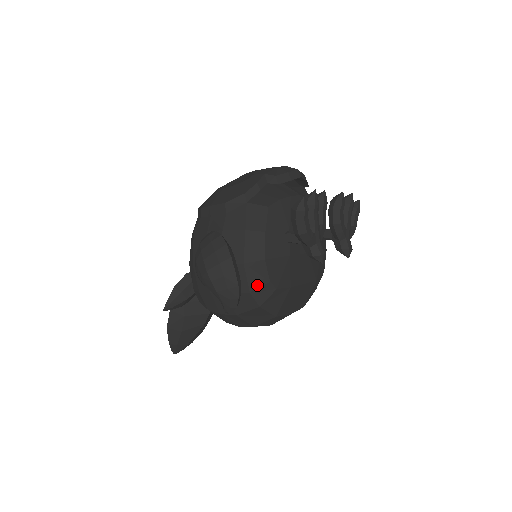
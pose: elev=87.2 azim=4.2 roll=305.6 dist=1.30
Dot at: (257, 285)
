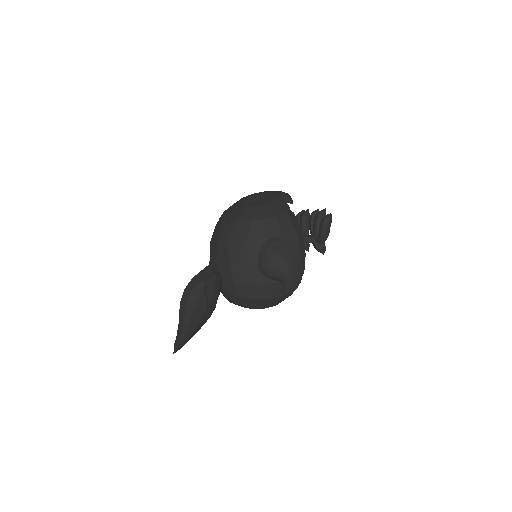
Dot at: occluded
